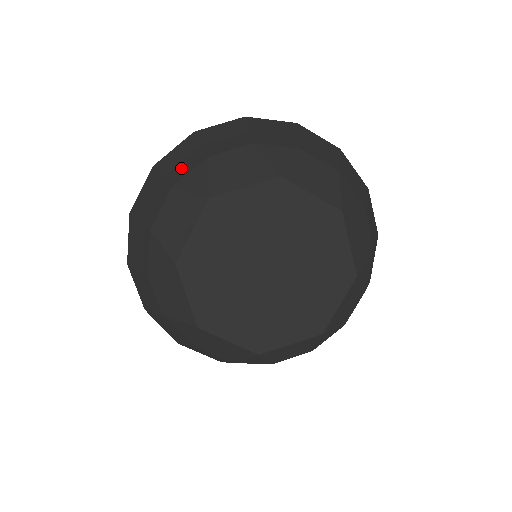
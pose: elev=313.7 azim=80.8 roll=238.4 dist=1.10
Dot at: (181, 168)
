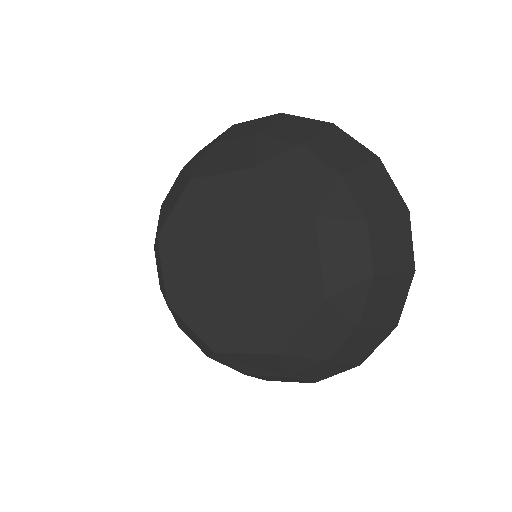
Dot at: (199, 154)
